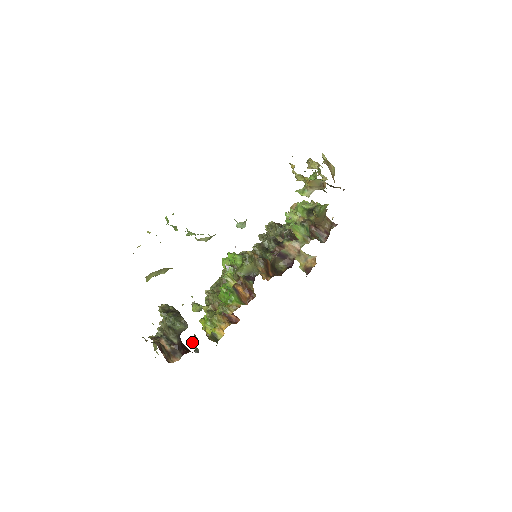
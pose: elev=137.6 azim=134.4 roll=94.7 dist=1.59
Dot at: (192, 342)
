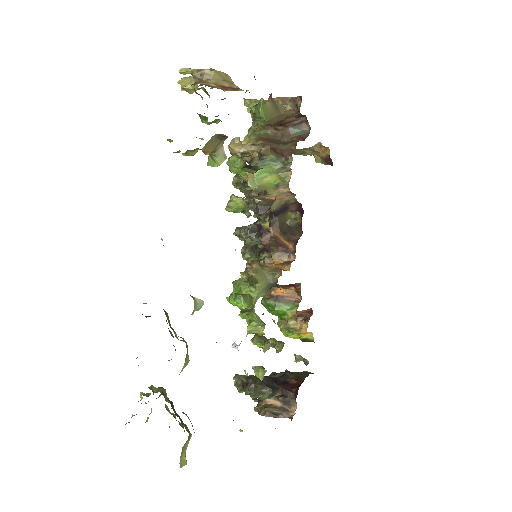
Dot at: (295, 356)
